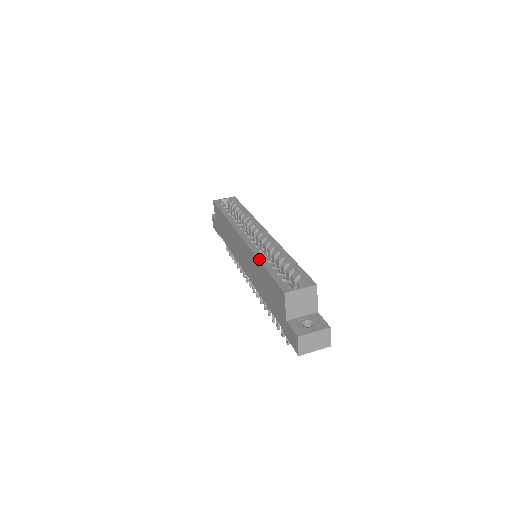
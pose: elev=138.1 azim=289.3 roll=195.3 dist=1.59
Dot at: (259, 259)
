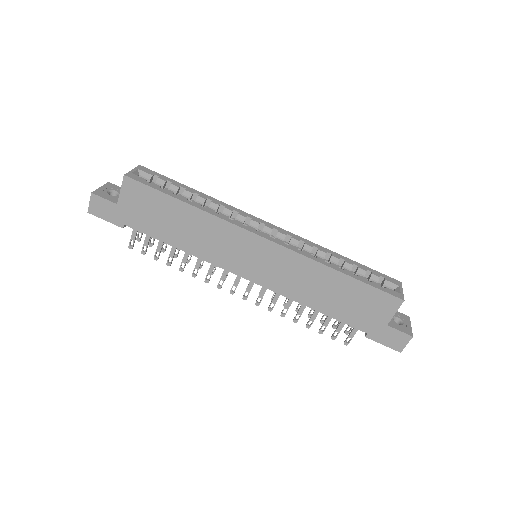
Dot at: (331, 267)
